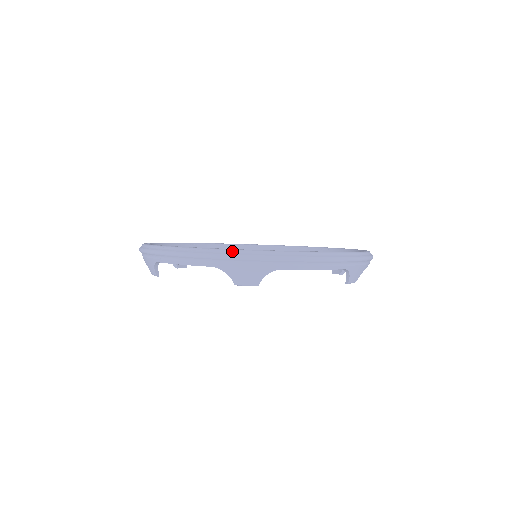
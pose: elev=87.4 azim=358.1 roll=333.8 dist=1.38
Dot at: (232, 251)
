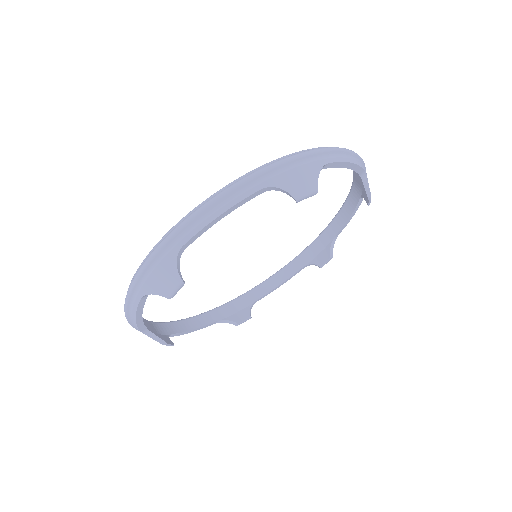
Dot at: (137, 270)
